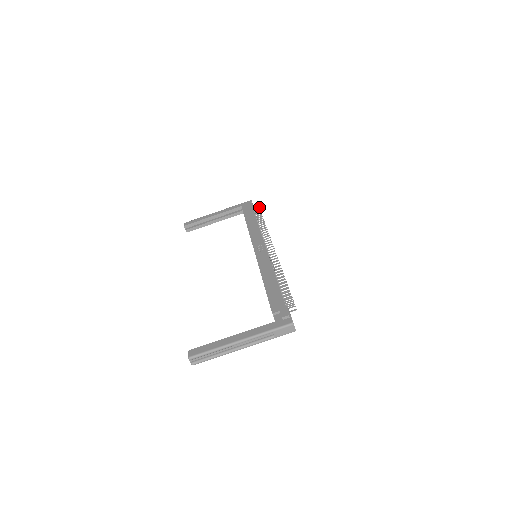
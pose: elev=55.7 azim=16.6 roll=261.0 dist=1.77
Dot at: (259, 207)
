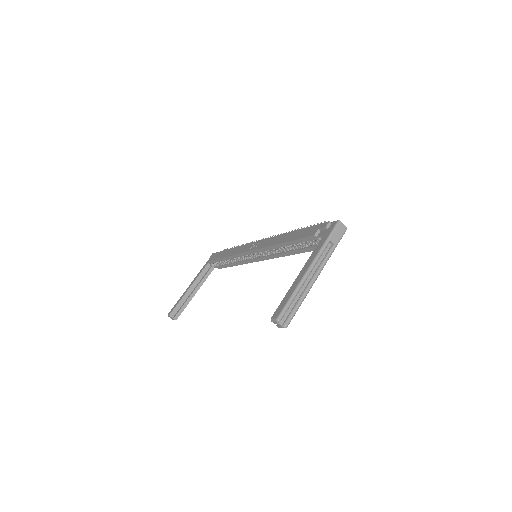
Dot at: (224, 249)
